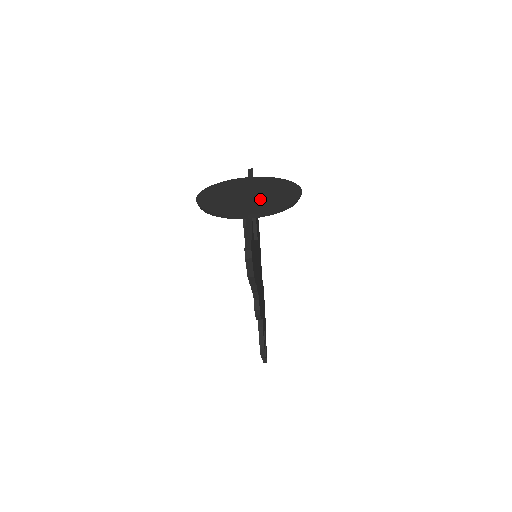
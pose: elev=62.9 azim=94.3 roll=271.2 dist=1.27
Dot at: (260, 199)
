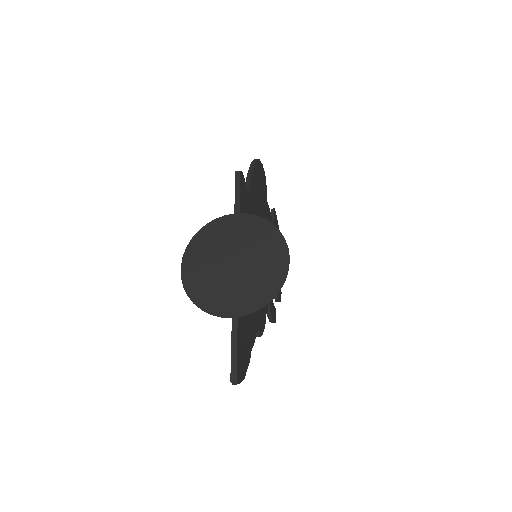
Dot at: (245, 280)
